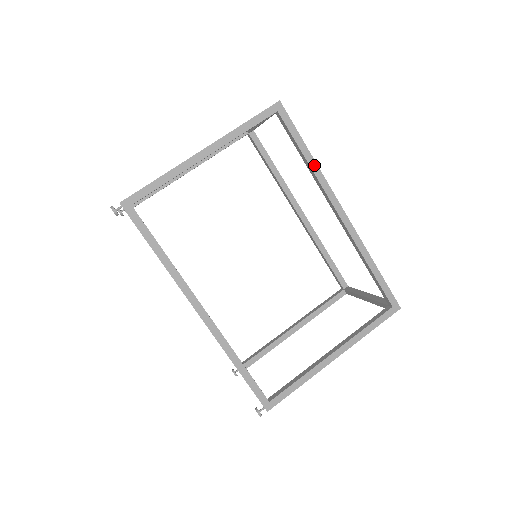
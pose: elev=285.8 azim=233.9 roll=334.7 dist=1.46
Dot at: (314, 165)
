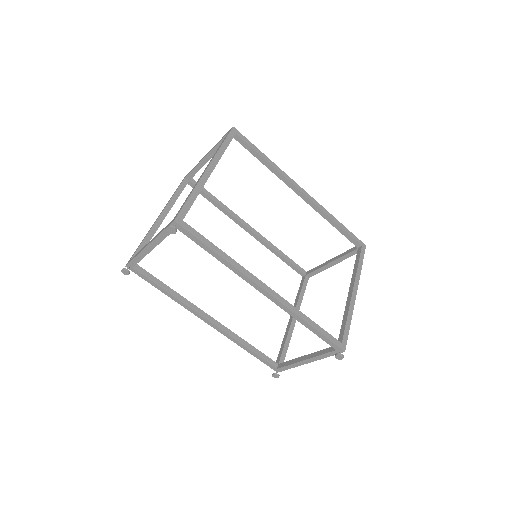
Dot at: (273, 164)
